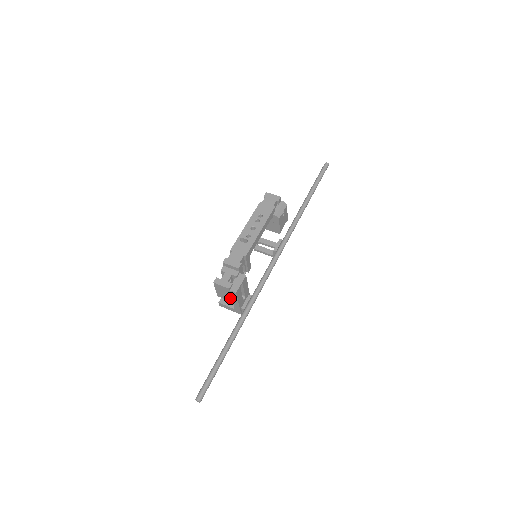
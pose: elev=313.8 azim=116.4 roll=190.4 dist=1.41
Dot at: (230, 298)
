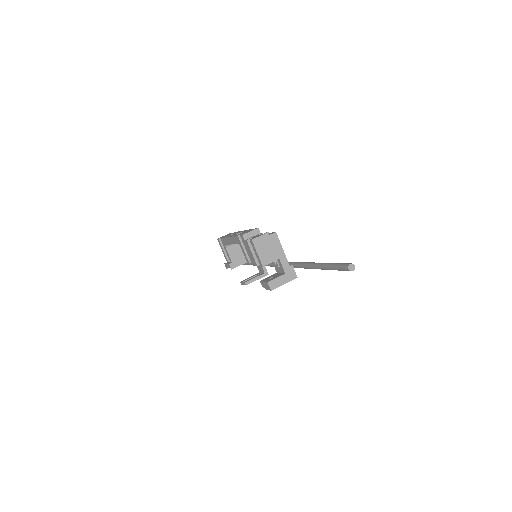
Dot at: (274, 253)
